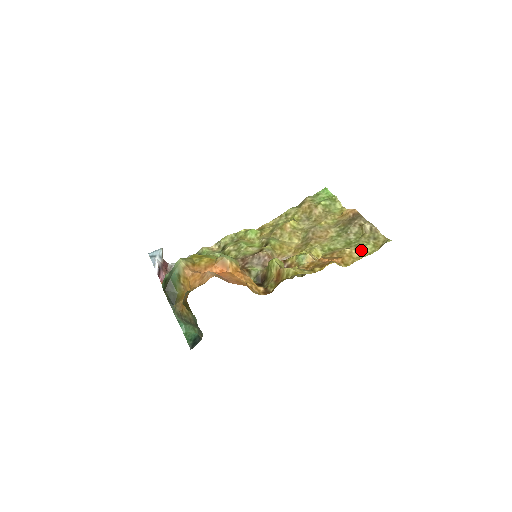
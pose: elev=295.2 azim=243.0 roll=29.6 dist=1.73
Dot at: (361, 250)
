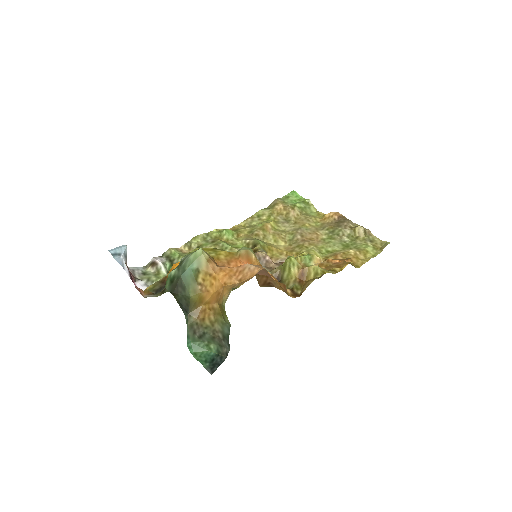
Dot at: (364, 252)
